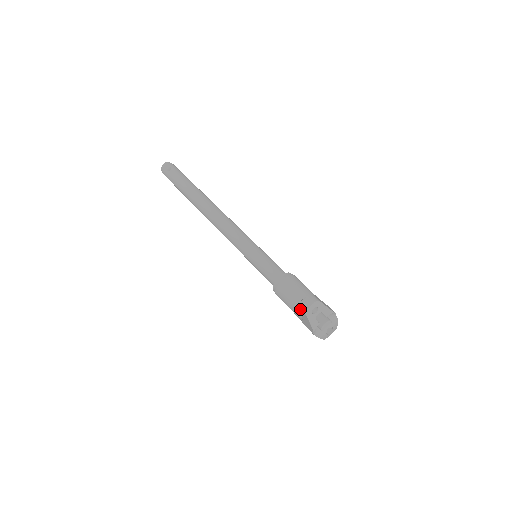
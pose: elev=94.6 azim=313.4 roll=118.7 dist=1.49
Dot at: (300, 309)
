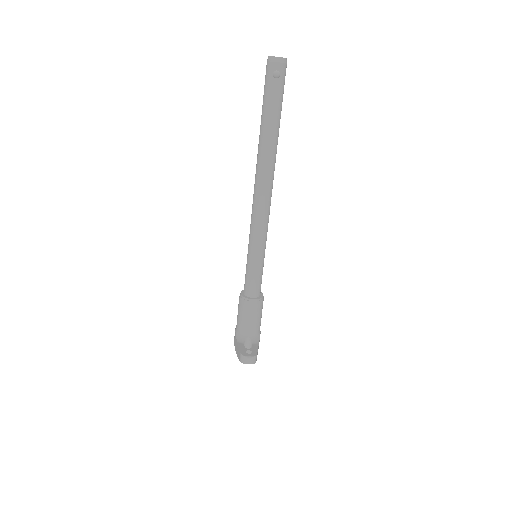
Dot at: (240, 356)
